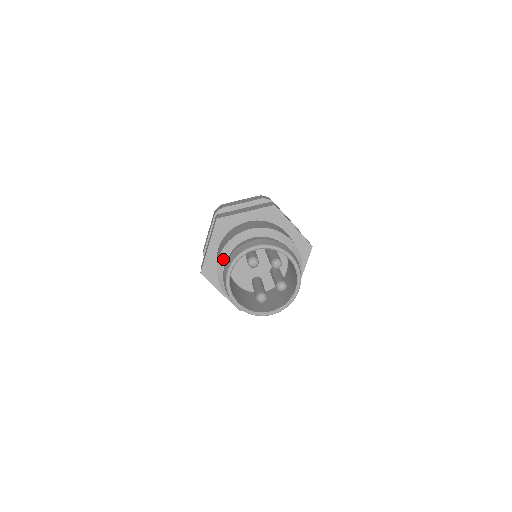
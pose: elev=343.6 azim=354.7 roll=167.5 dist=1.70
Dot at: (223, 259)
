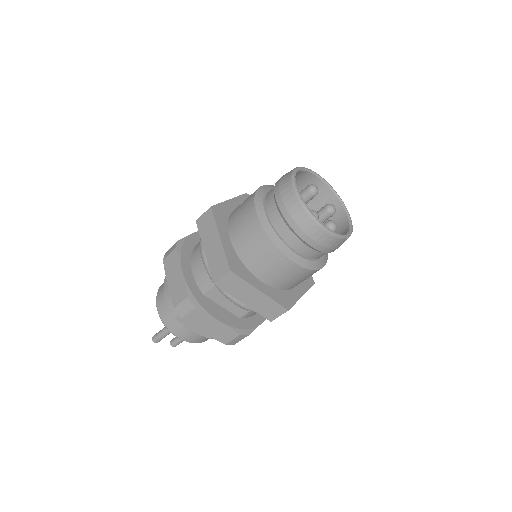
Dot at: (268, 187)
